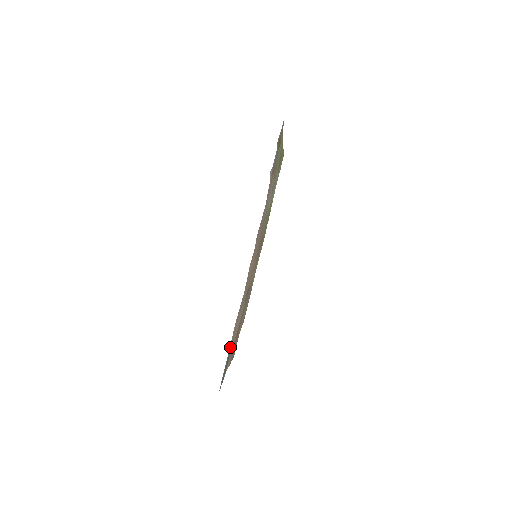
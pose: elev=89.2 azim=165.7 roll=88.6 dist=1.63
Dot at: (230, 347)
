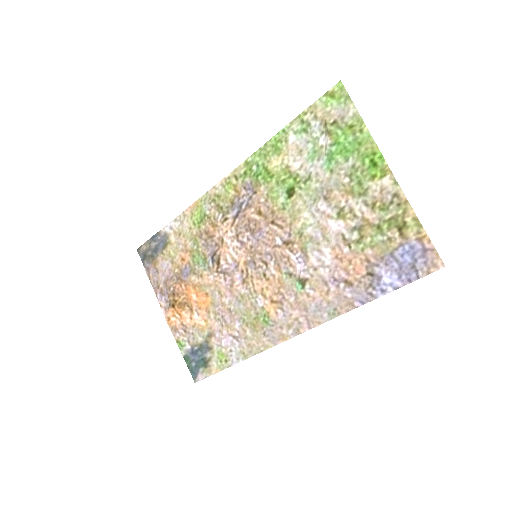
Dot at: (215, 358)
